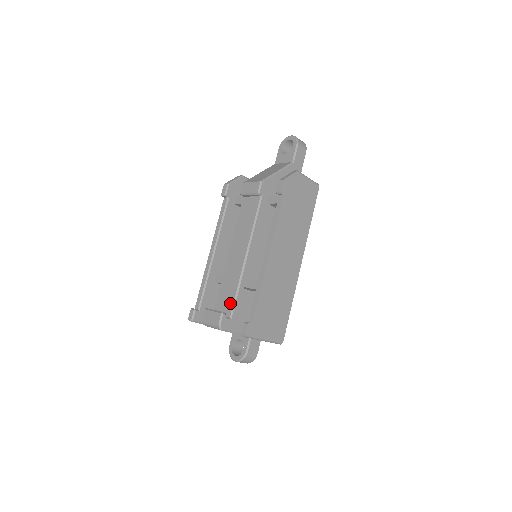
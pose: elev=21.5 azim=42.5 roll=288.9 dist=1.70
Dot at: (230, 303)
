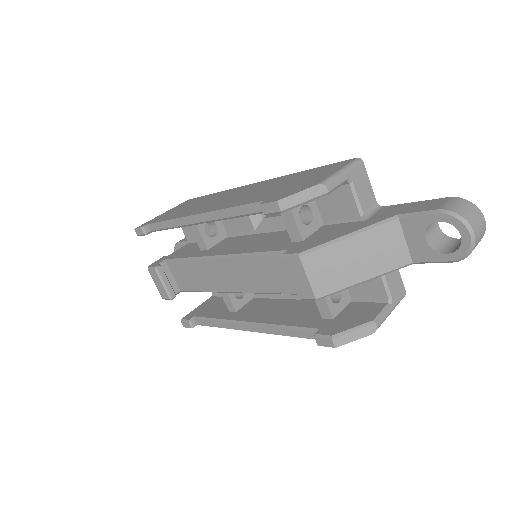
Dot at: (187, 286)
